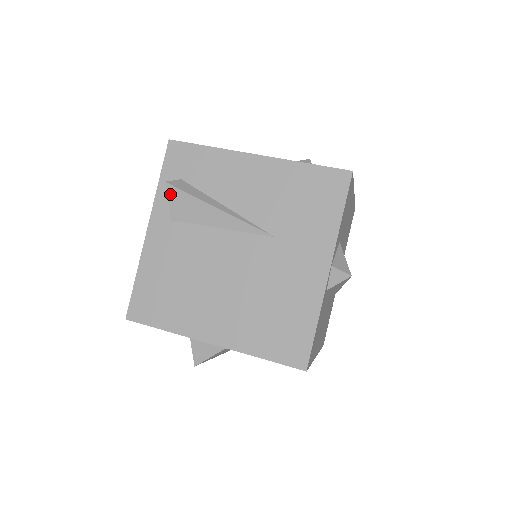
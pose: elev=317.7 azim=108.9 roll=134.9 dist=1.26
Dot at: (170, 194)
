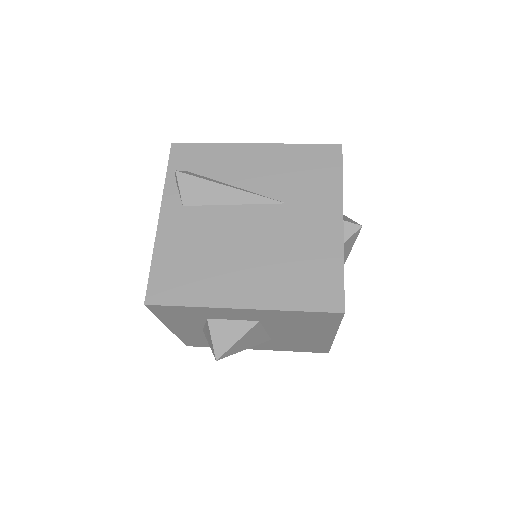
Dot at: (181, 181)
